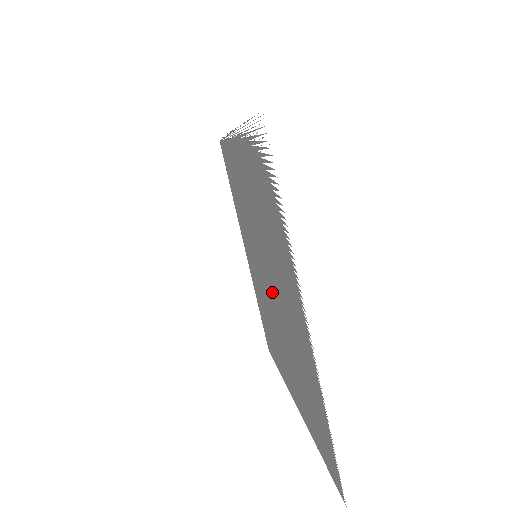
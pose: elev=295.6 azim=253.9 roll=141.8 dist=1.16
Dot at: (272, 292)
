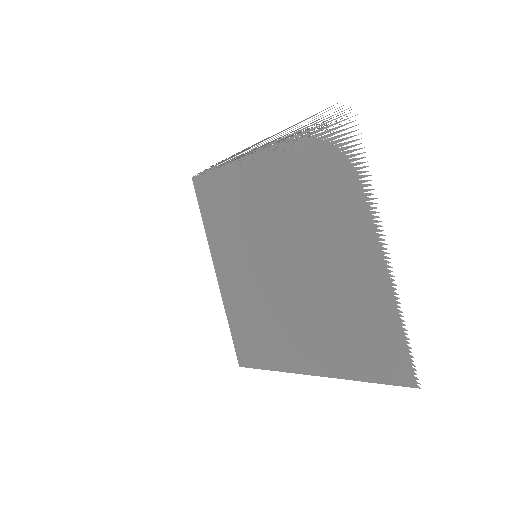
Dot at: (293, 270)
